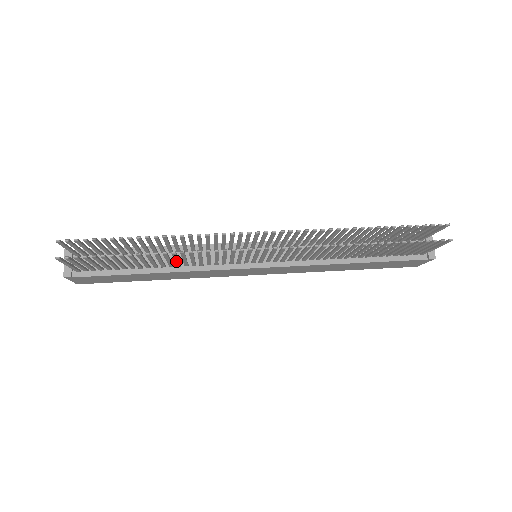
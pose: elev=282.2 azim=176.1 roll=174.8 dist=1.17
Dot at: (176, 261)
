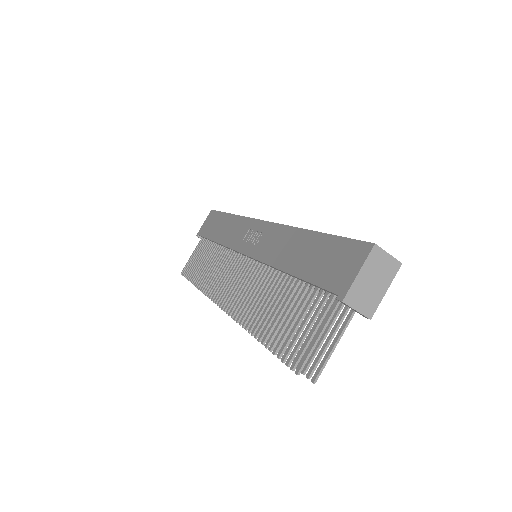
Dot at: occluded
